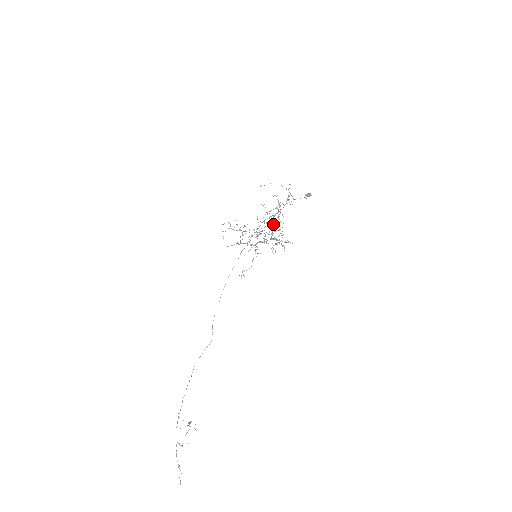
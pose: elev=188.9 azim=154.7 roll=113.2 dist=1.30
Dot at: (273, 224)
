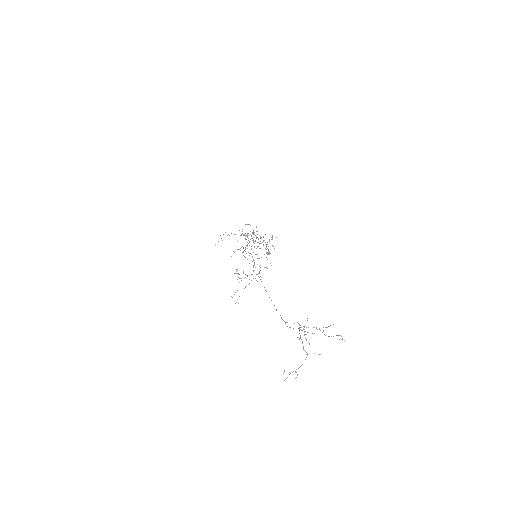
Dot at: (253, 233)
